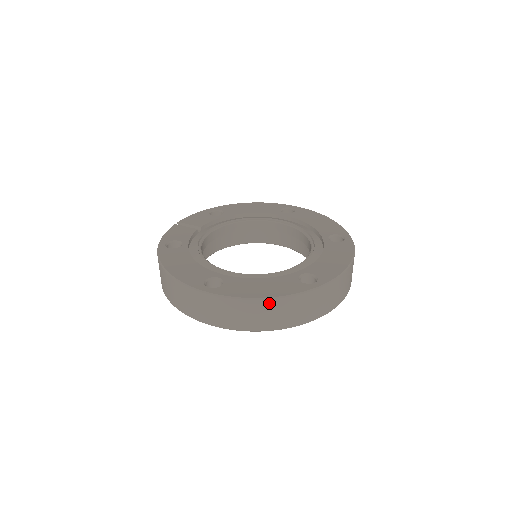
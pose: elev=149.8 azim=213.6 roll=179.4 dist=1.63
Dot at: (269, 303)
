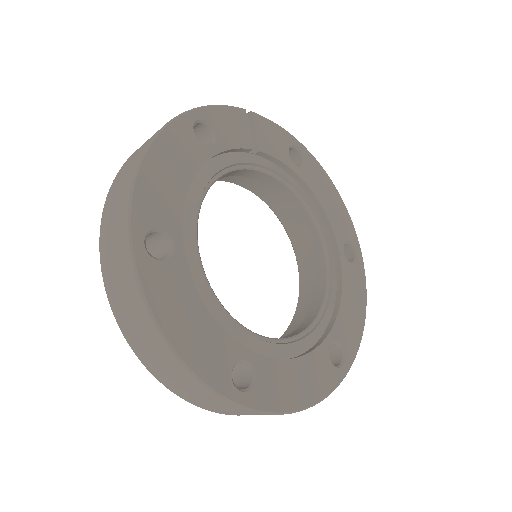
Dot at: (168, 352)
